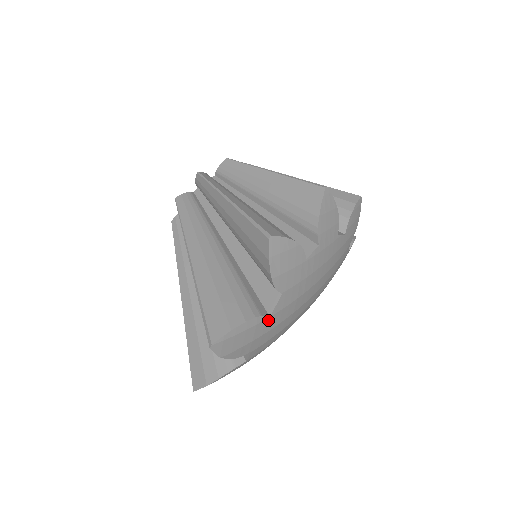
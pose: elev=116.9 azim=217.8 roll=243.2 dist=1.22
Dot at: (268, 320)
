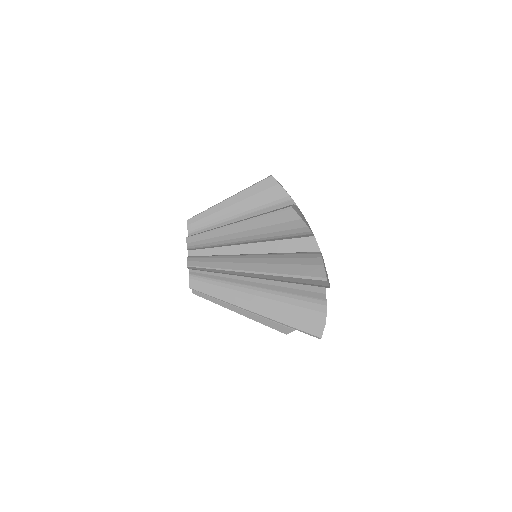
Dot at: occluded
